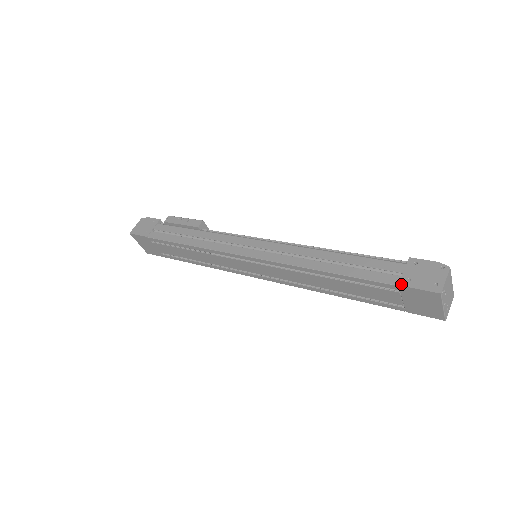
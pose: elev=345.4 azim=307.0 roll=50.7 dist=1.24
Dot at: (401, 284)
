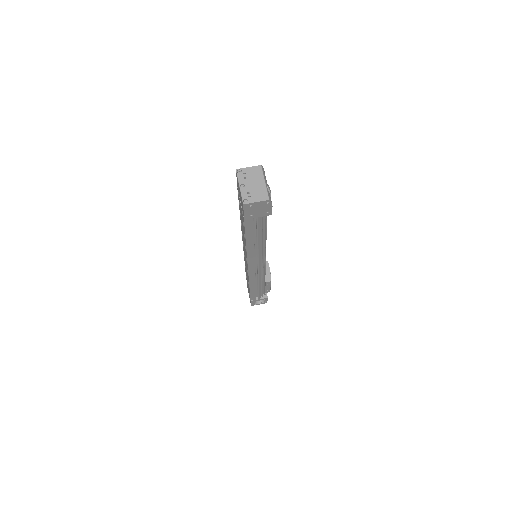
Dot at: occluded
